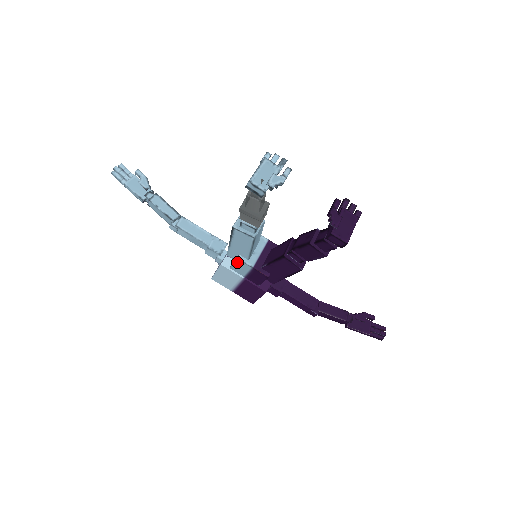
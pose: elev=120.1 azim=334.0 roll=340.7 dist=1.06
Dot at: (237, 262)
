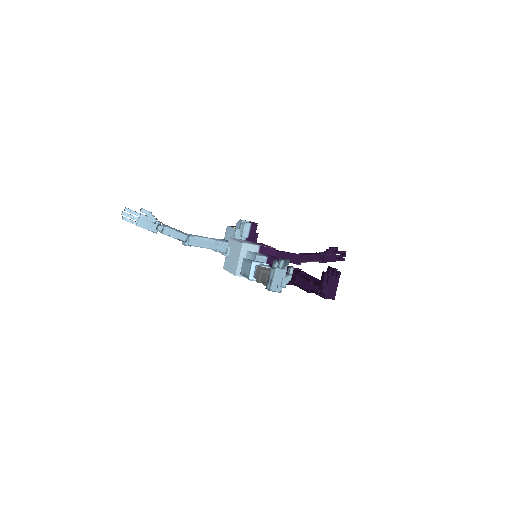
Dot at: (249, 279)
